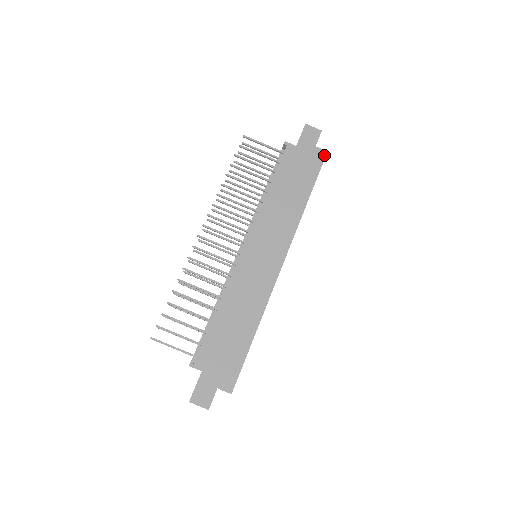
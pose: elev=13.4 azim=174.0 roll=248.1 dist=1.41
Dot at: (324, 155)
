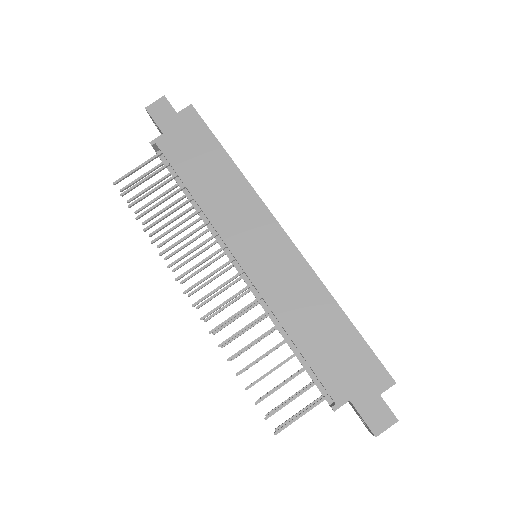
Dot at: (193, 110)
